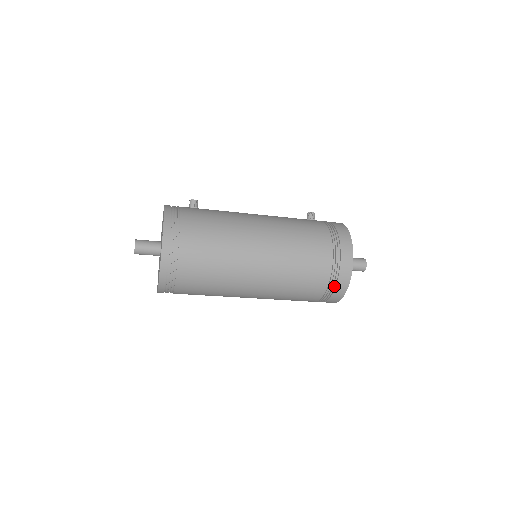
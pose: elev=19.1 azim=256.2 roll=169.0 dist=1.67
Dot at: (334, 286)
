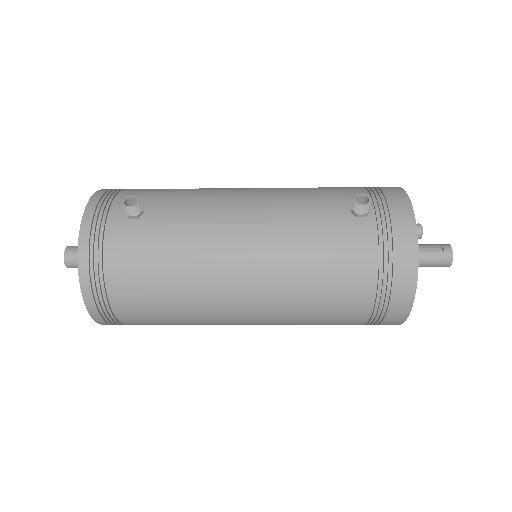
Dot at: occluded
